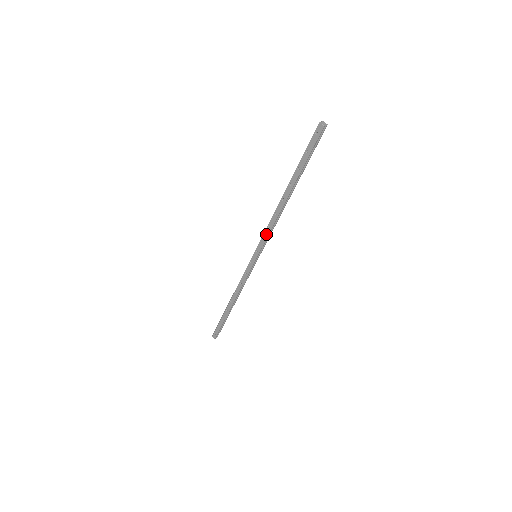
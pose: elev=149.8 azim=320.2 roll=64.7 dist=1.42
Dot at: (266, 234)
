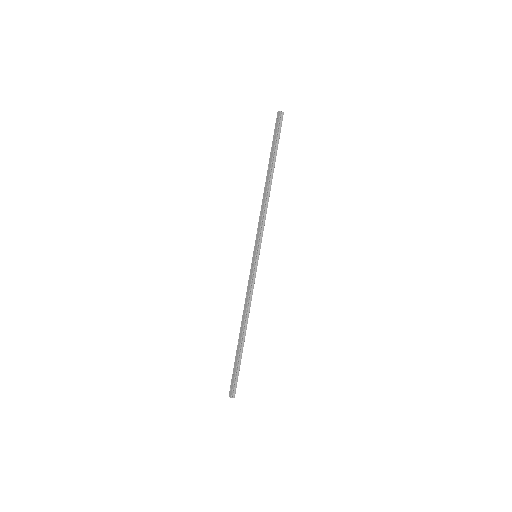
Dot at: (259, 225)
